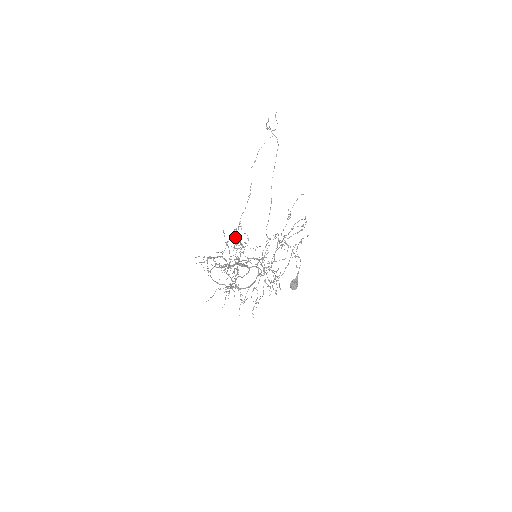
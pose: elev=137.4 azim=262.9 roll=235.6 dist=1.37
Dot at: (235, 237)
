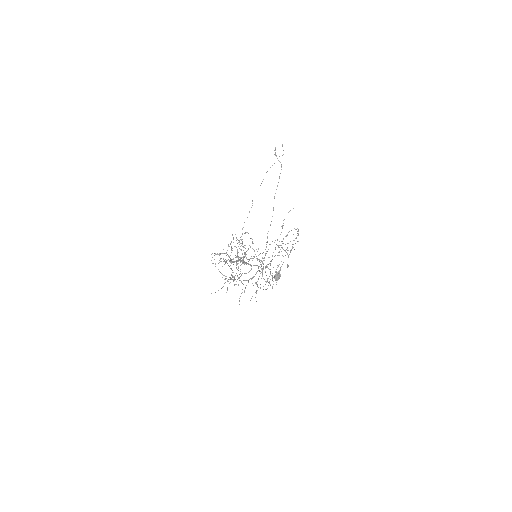
Dot at: occluded
